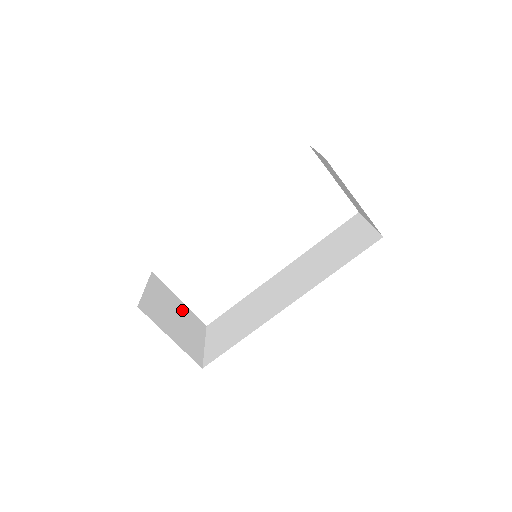
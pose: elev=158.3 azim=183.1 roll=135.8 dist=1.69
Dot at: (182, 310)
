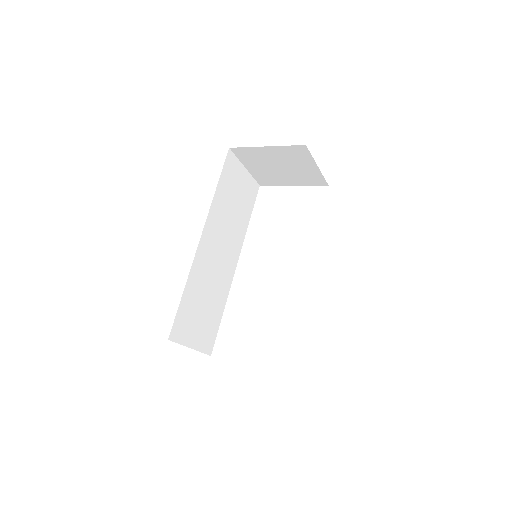
Dot at: occluded
